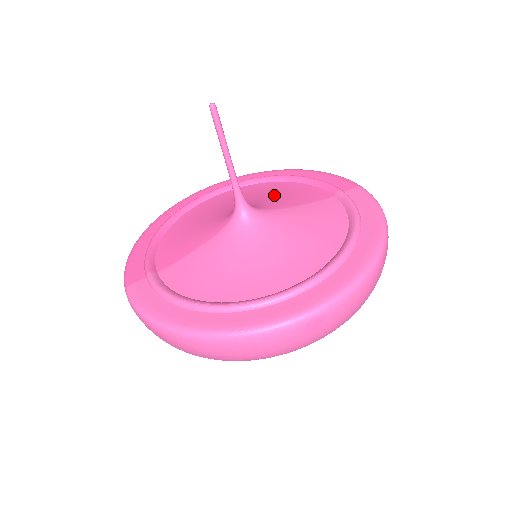
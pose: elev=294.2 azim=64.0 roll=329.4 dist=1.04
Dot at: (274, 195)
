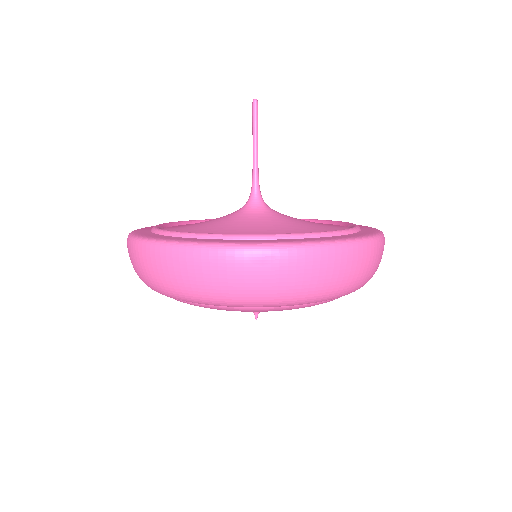
Dot at: occluded
